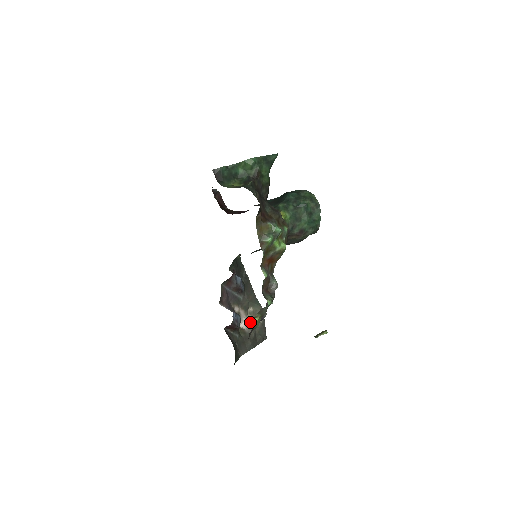
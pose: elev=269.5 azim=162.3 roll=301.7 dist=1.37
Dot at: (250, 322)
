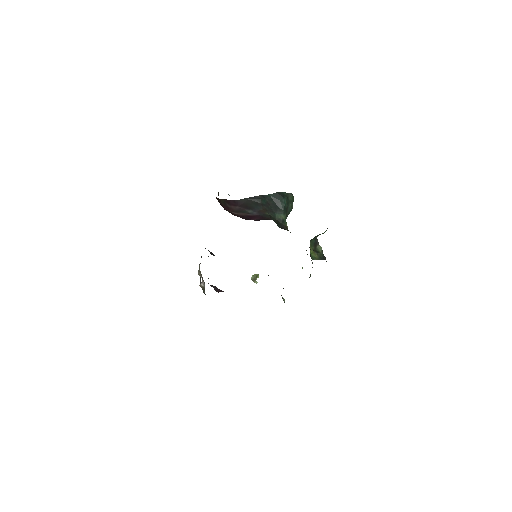
Dot at: (201, 276)
